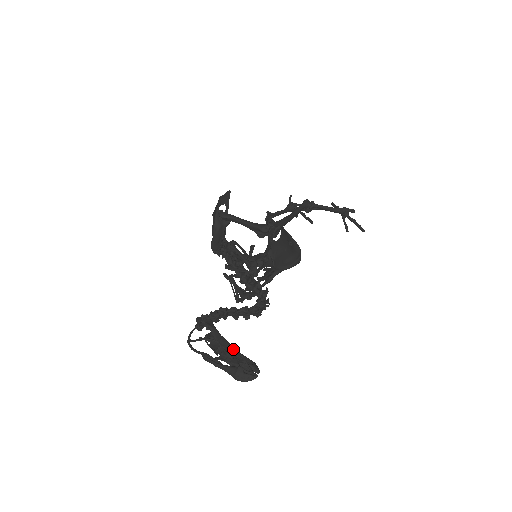
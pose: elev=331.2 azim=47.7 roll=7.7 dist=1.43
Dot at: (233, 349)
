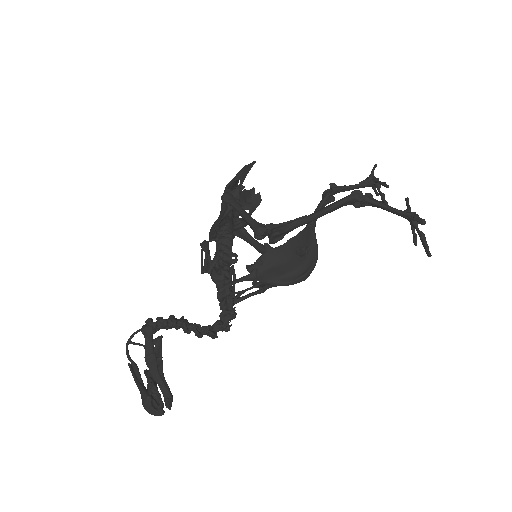
Dot at: (156, 372)
